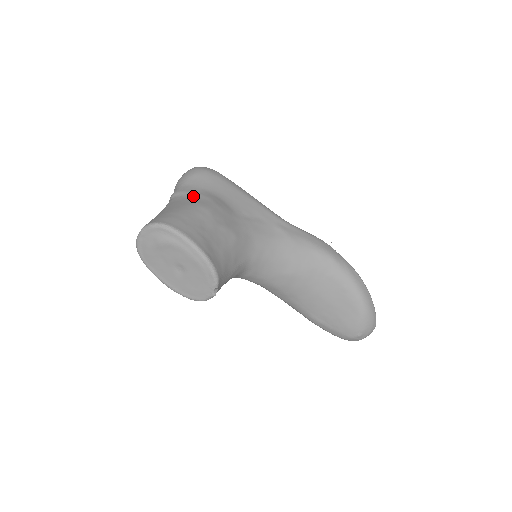
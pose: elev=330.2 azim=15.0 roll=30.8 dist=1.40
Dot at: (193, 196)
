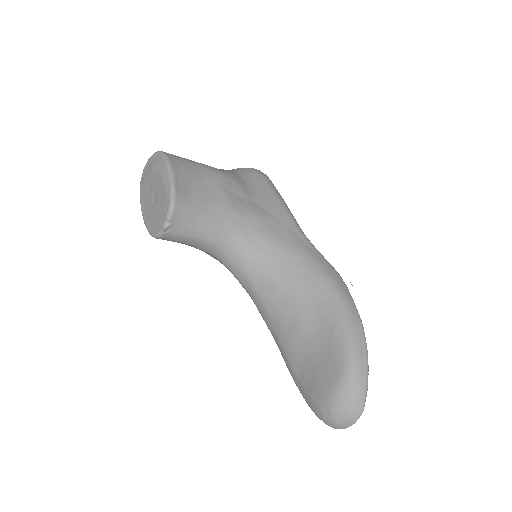
Dot at: (221, 169)
